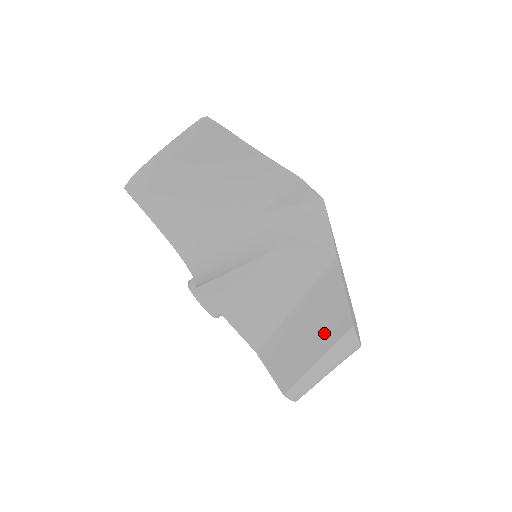
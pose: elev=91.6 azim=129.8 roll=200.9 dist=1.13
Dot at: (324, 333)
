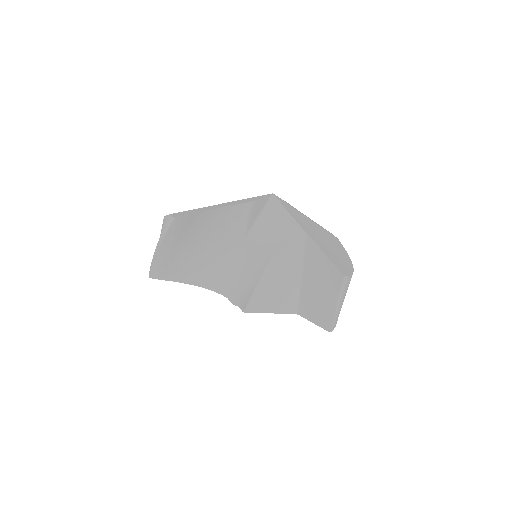
Dot at: (330, 287)
